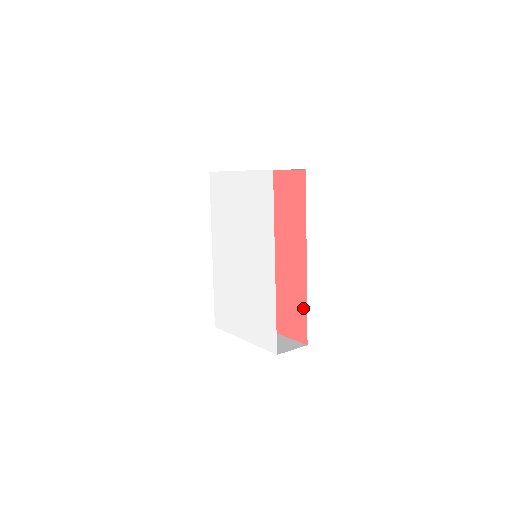
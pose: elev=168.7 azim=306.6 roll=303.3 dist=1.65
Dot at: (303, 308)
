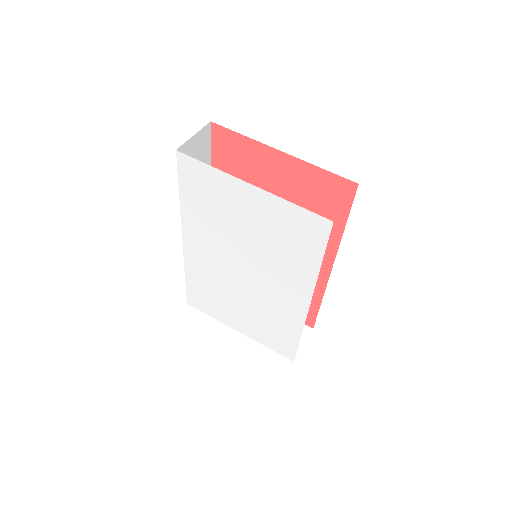
Dot at: (314, 303)
